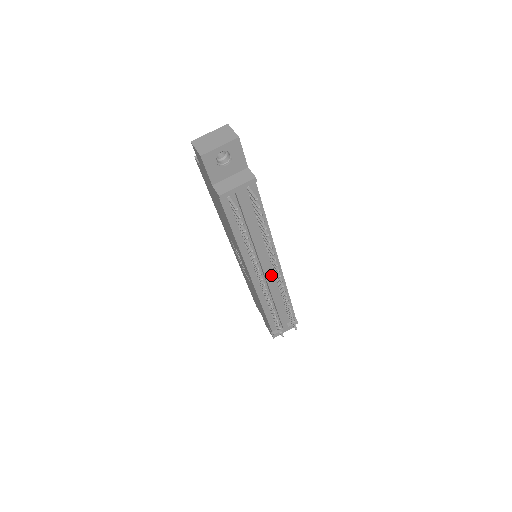
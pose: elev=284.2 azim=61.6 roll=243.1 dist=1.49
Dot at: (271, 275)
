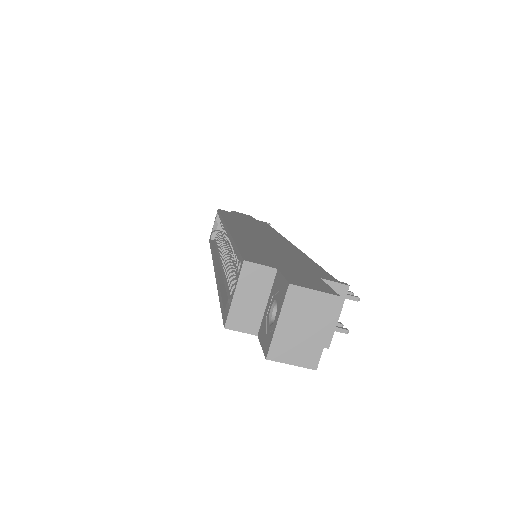
Dot at: occluded
